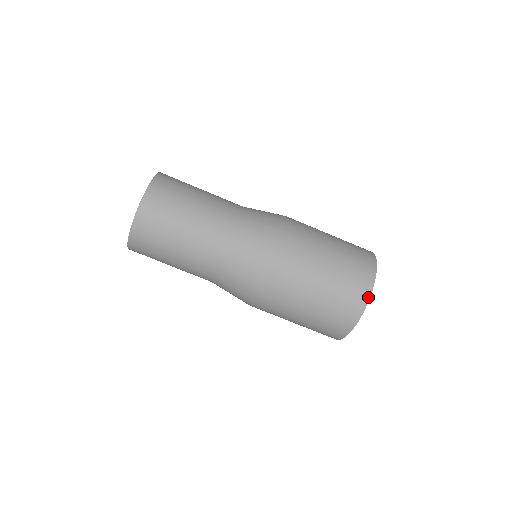
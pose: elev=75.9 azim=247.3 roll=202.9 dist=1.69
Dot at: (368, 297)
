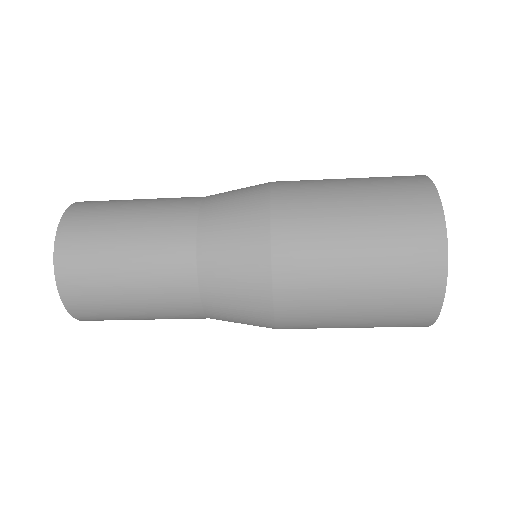
Dot at: occluded
